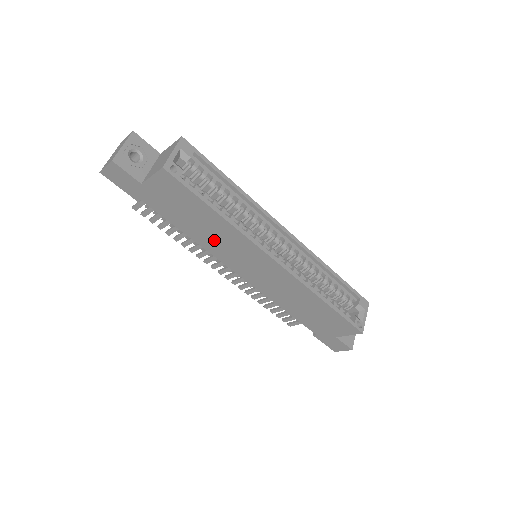
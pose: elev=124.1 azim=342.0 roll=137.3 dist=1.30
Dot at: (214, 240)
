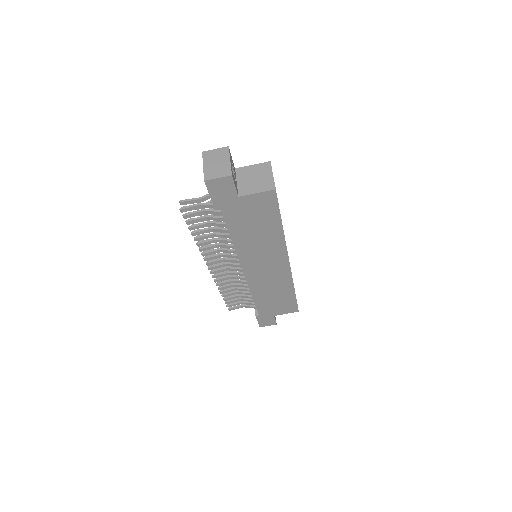
Dot at: (254, 245)
